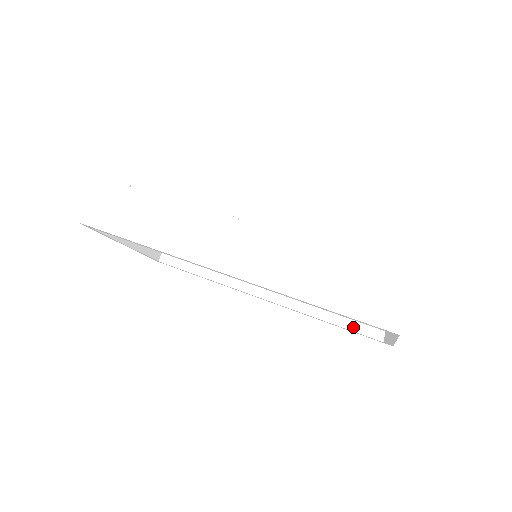
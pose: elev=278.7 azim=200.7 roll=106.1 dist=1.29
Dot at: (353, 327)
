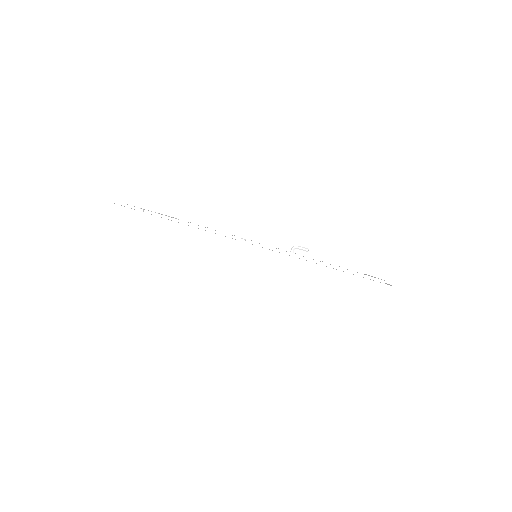
Dot at: occluded
